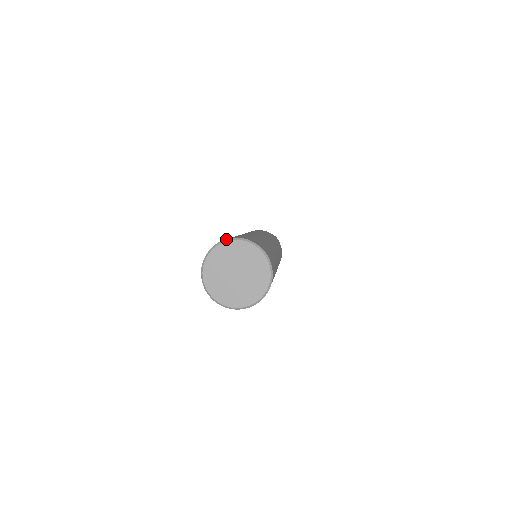
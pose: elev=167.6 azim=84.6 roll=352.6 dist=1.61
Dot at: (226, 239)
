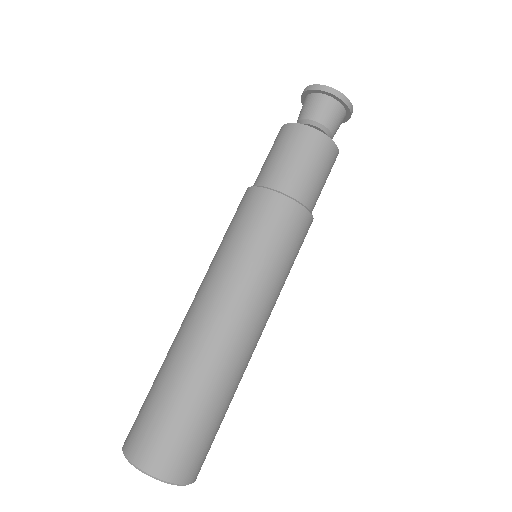
Dot at: (131, 463)
